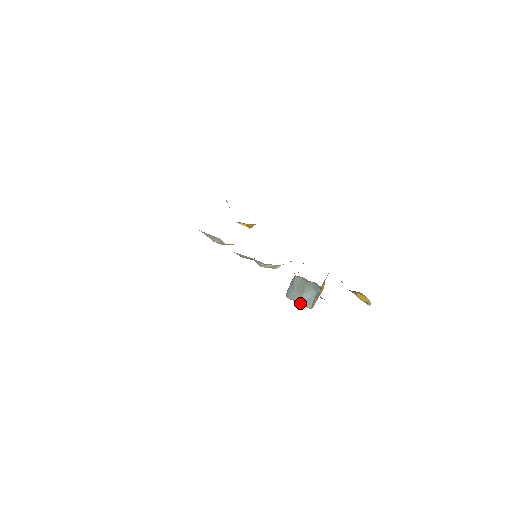
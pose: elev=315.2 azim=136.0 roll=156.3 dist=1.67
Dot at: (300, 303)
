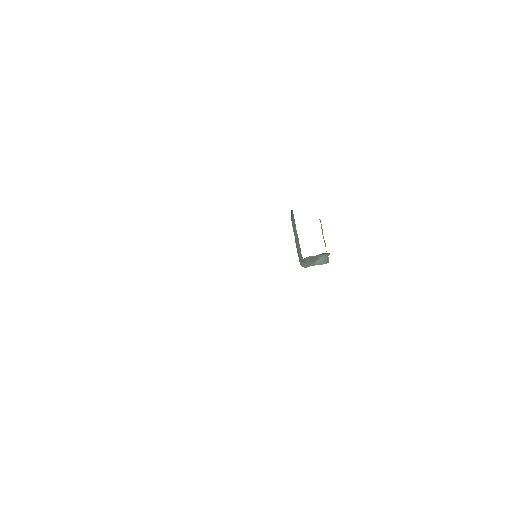
Dot at: occluded
